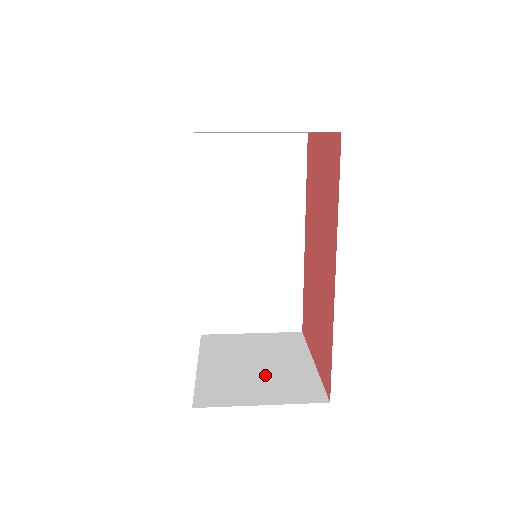
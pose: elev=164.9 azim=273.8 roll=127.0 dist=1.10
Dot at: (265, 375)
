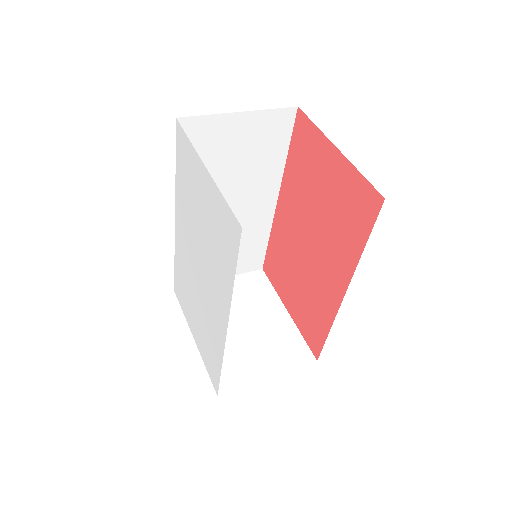
Dot at: (257, 339)
